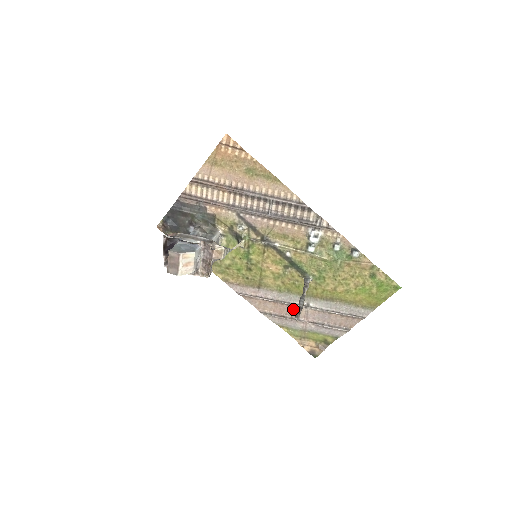
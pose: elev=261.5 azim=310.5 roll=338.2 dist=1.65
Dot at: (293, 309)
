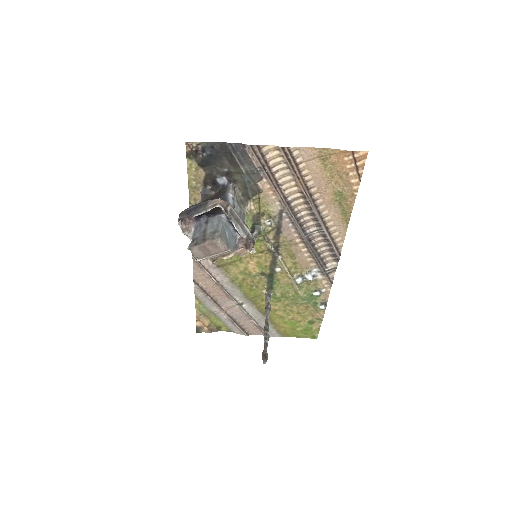
Dot at: (225, 297)
